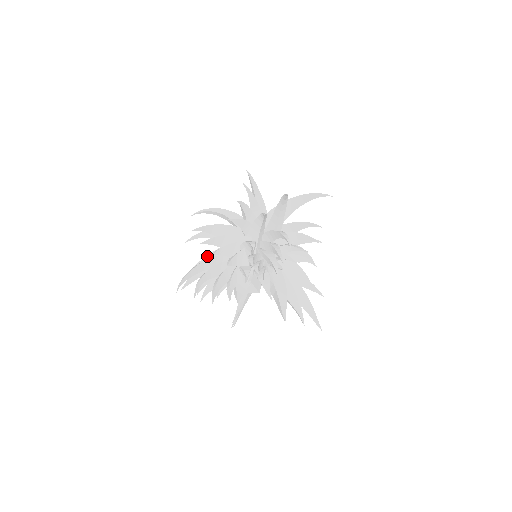
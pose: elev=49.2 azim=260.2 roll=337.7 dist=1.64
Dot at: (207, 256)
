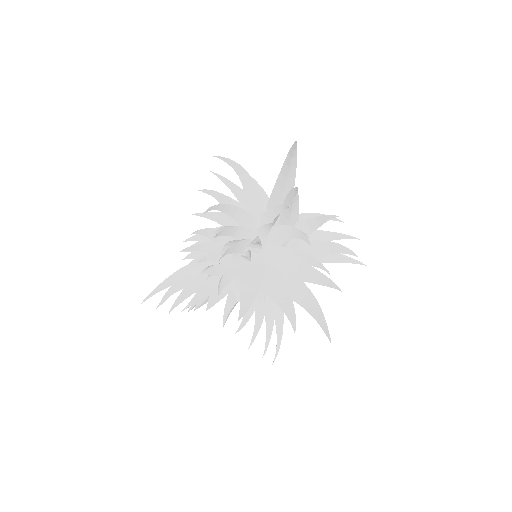
Dot at: occluded
